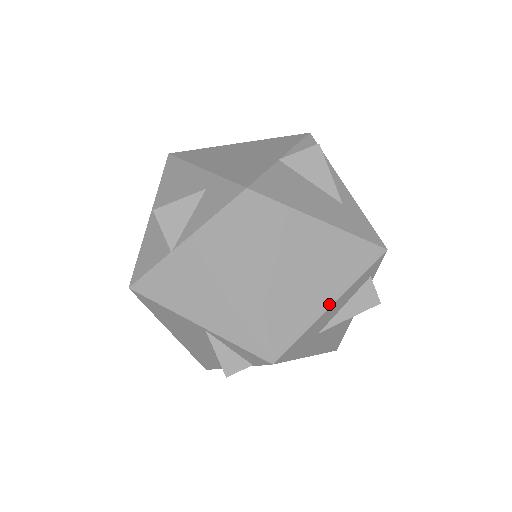
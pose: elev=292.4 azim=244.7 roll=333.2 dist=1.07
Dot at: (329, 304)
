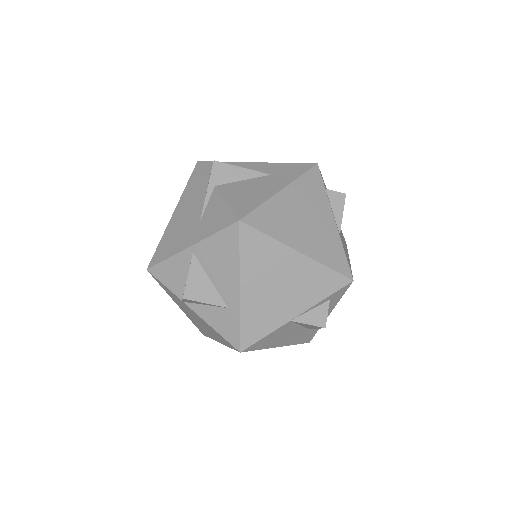
Dot at: occluded
